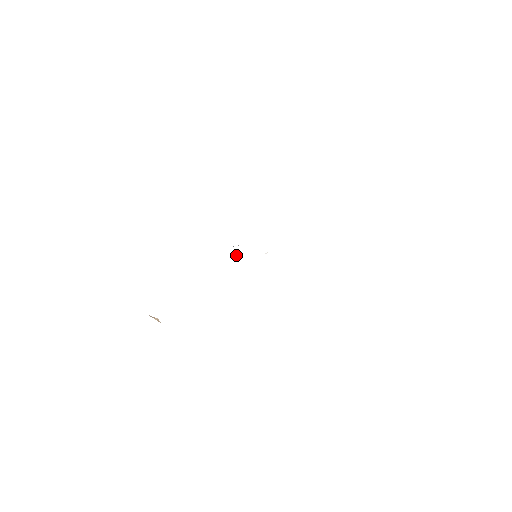
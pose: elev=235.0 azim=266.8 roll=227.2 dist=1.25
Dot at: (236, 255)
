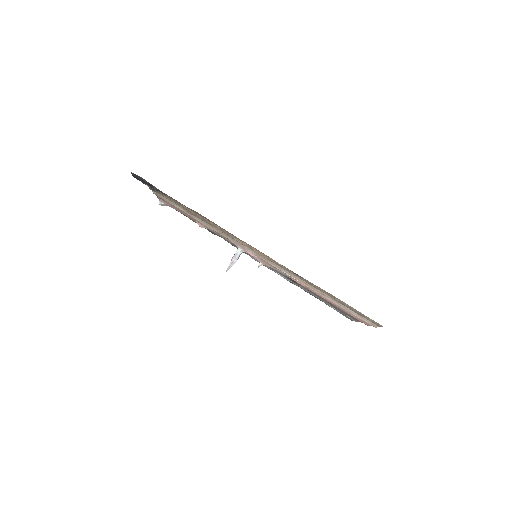
Dot at: (237, 256)
